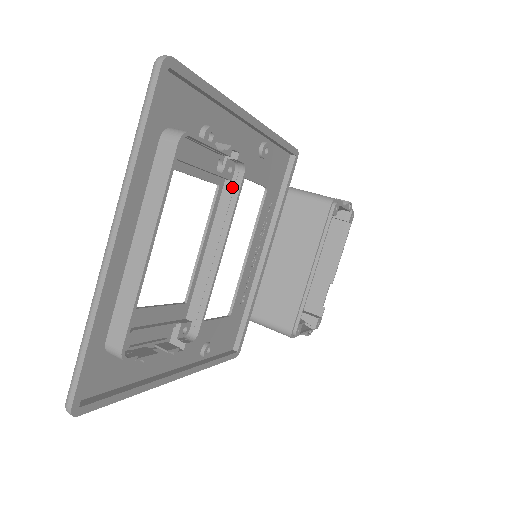
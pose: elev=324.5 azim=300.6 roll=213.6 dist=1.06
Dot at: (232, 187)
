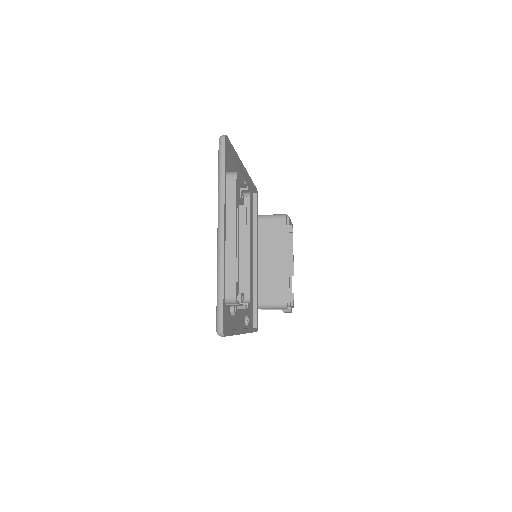
Dot at: (245, 208)
